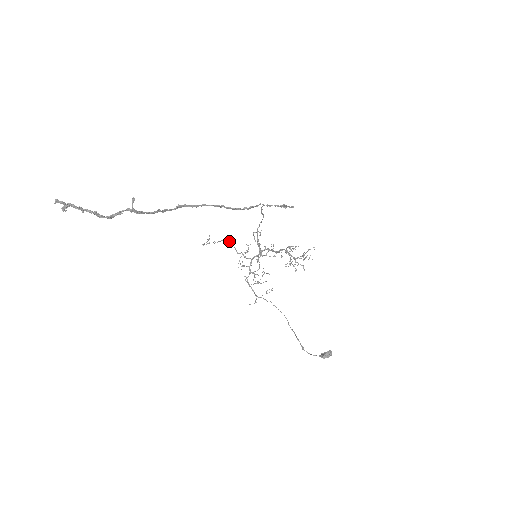
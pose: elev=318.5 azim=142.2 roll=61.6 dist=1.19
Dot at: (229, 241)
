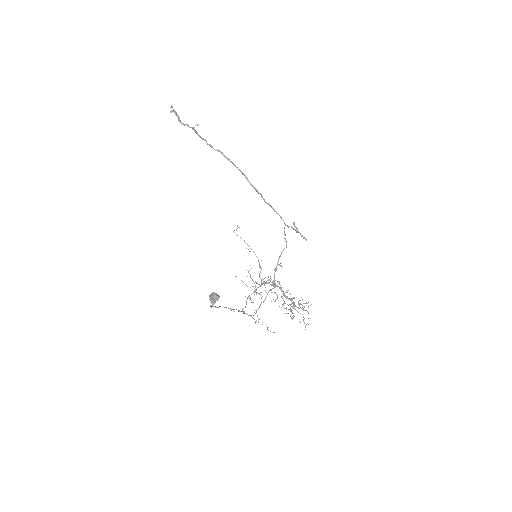
Dot at: occluded
